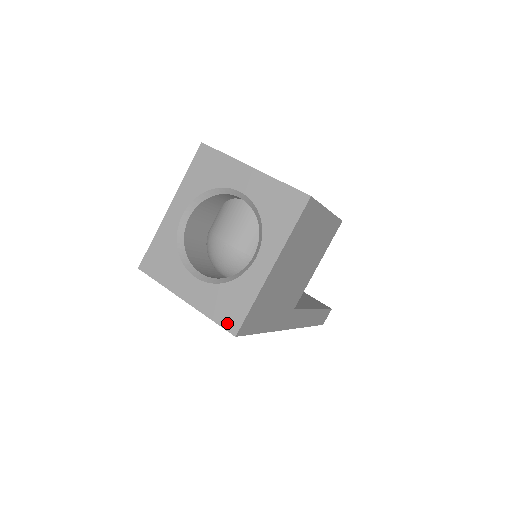
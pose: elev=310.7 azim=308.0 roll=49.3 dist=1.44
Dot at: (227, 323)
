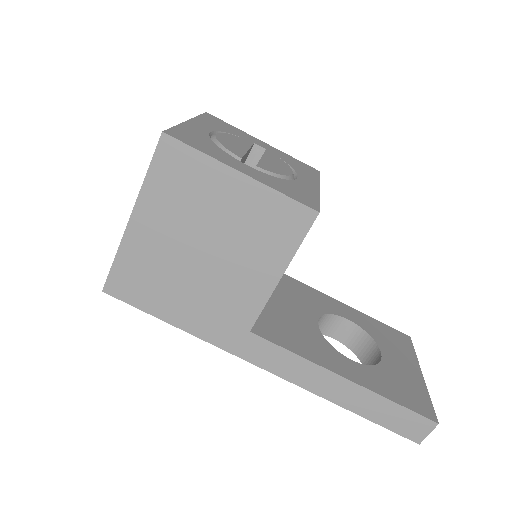
Dot at: occluded
